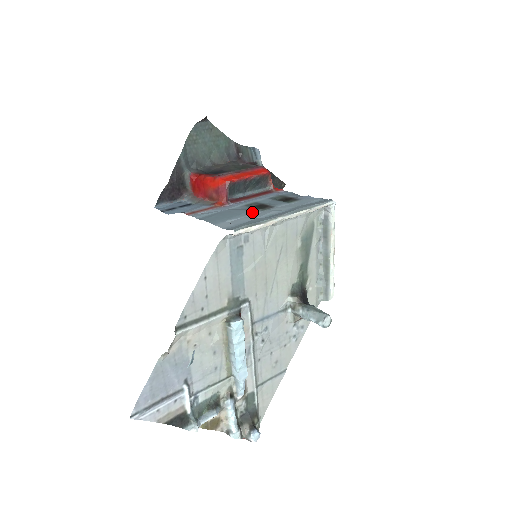
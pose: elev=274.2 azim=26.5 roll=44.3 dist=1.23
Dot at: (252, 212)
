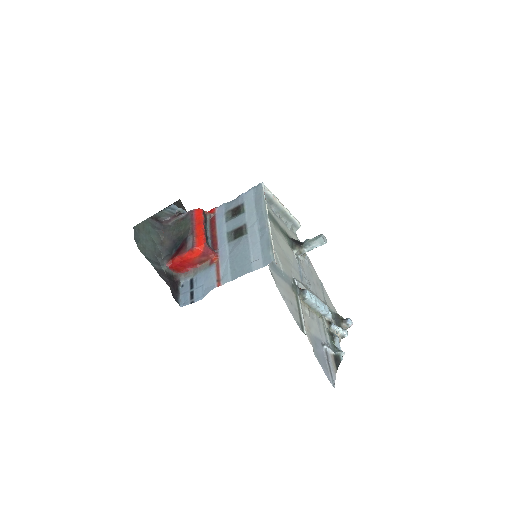
Dot at: (246, 241)
